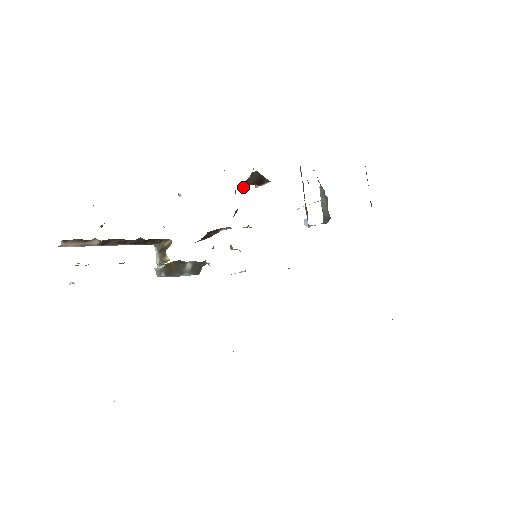
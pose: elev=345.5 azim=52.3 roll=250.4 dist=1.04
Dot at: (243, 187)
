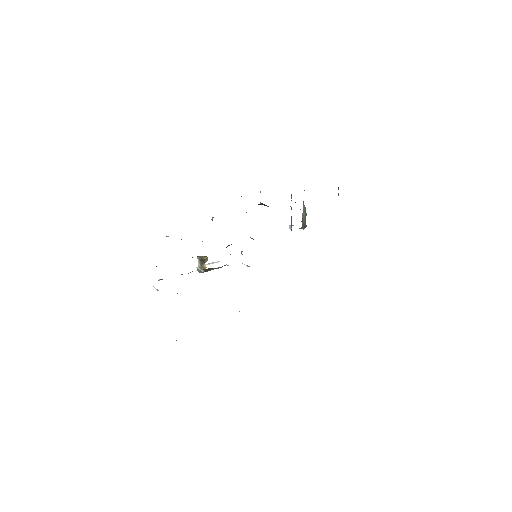
Dot at: occluded
